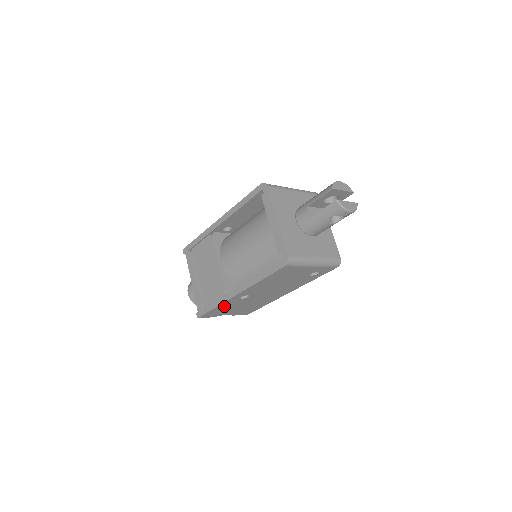
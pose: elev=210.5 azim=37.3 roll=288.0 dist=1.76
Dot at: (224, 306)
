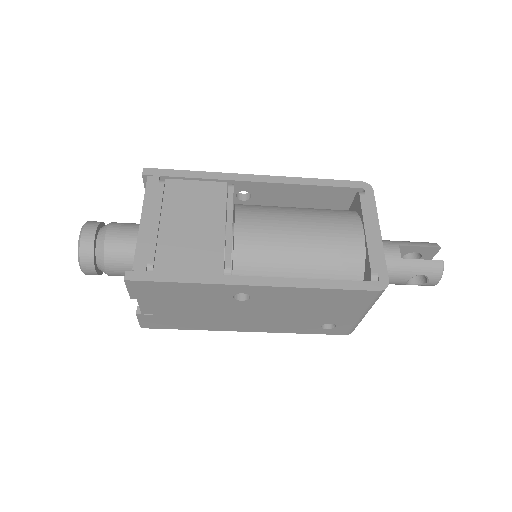
Dot at: (194, 290)
